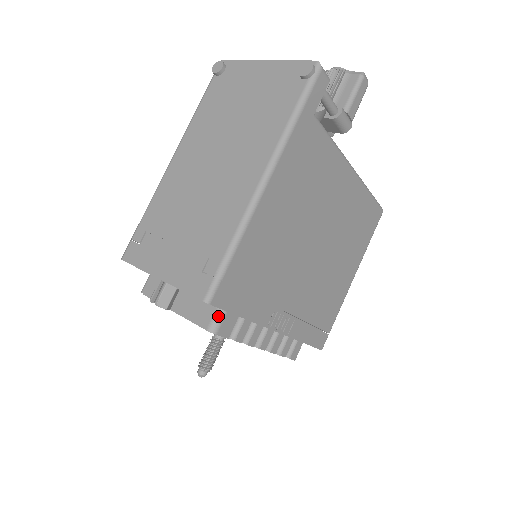
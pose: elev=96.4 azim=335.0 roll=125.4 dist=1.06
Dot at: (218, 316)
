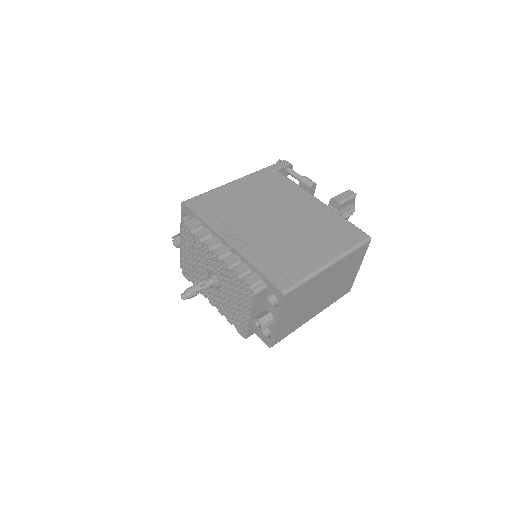
Dot at: (189, 219)
